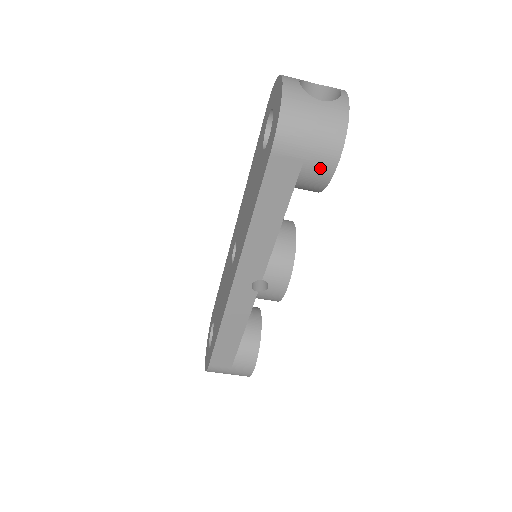
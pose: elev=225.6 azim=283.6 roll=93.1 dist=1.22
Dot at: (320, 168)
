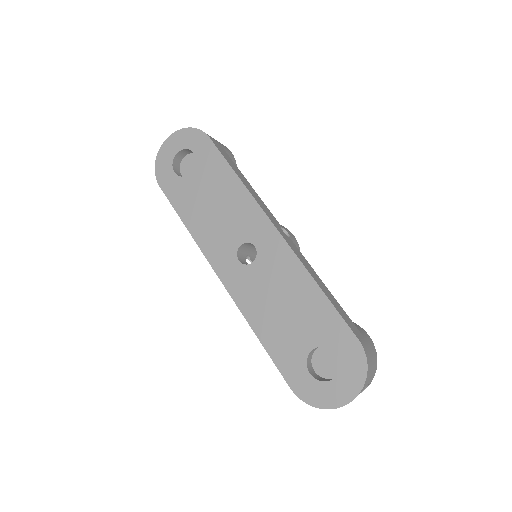
Dot at: occluded
